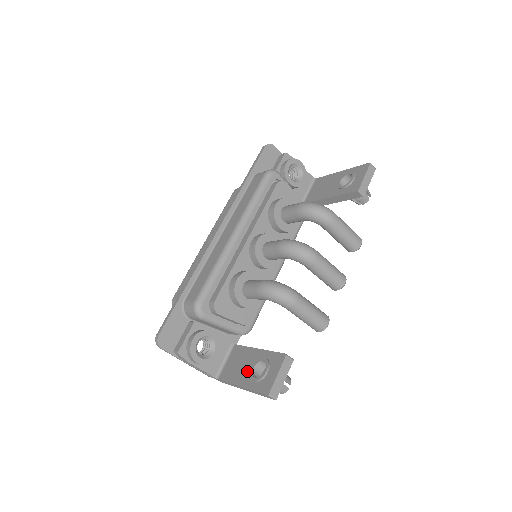
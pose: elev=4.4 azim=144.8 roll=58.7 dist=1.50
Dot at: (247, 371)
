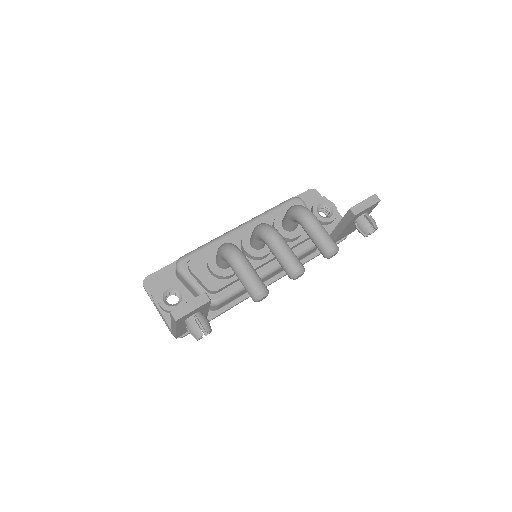
Dot at: occluded
